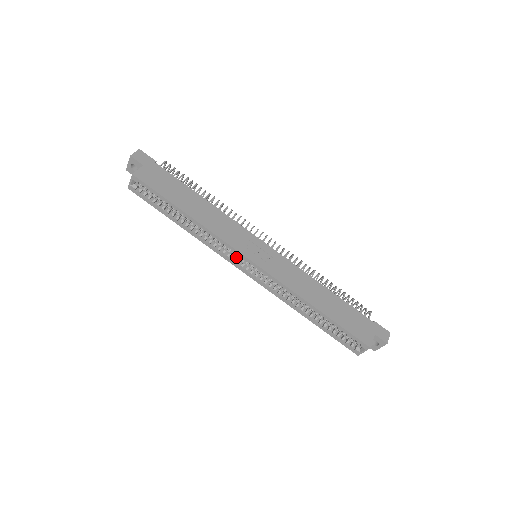
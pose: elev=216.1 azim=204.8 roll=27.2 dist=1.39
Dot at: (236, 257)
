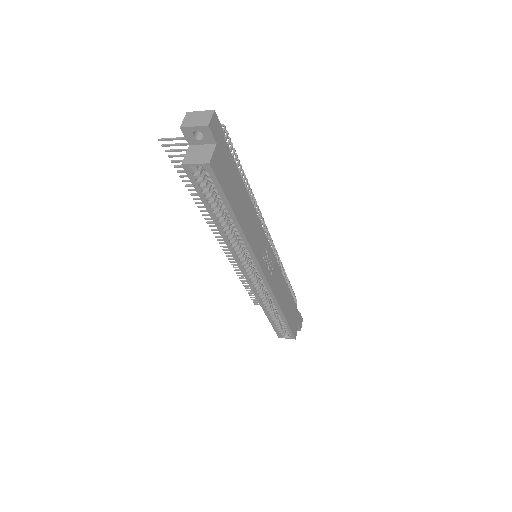
Dot at: (247, 262)
